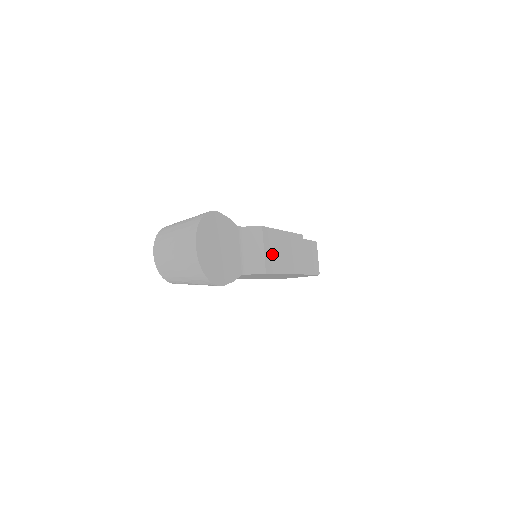
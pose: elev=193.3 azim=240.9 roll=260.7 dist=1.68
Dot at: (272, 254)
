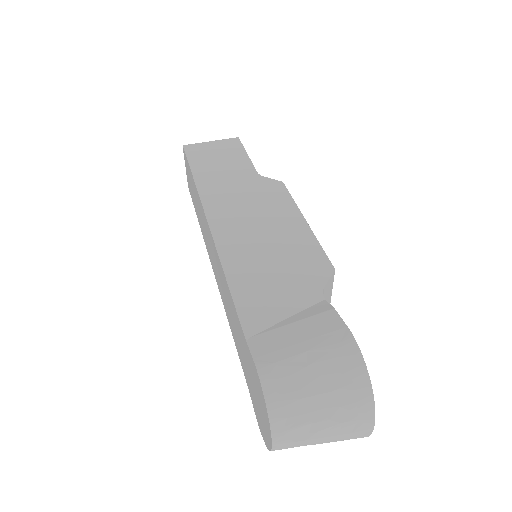
Dot at: occluded
